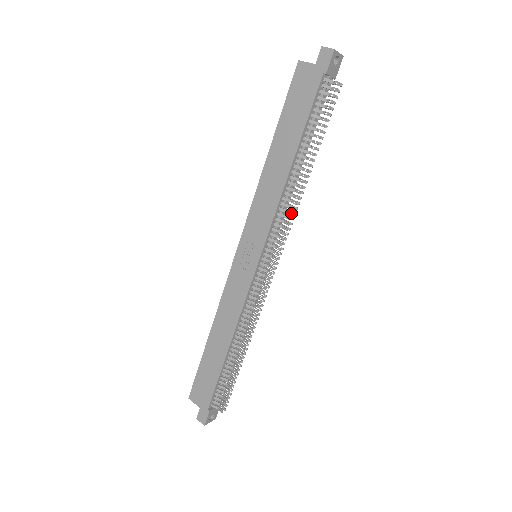
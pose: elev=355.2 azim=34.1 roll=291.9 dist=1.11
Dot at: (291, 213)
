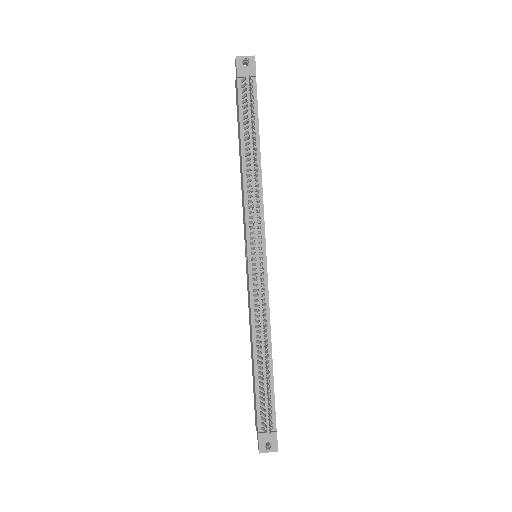
Dot at: (252, 200)
